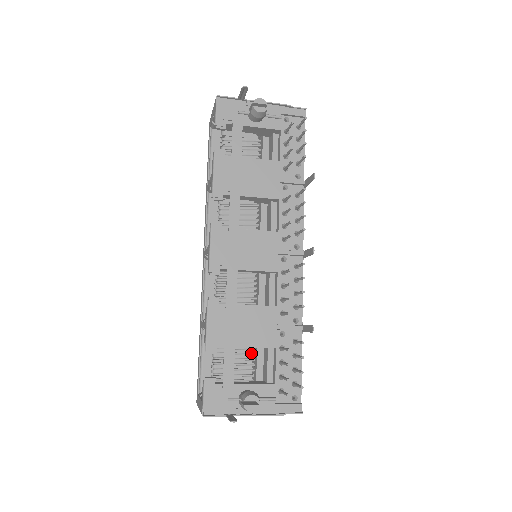
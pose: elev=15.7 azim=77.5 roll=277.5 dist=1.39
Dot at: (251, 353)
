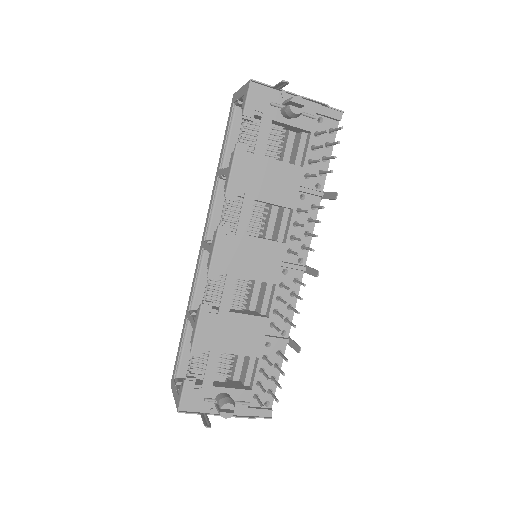
Dot at: occluded
